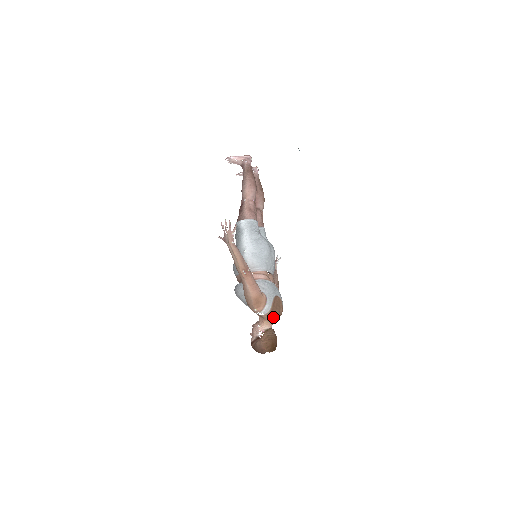
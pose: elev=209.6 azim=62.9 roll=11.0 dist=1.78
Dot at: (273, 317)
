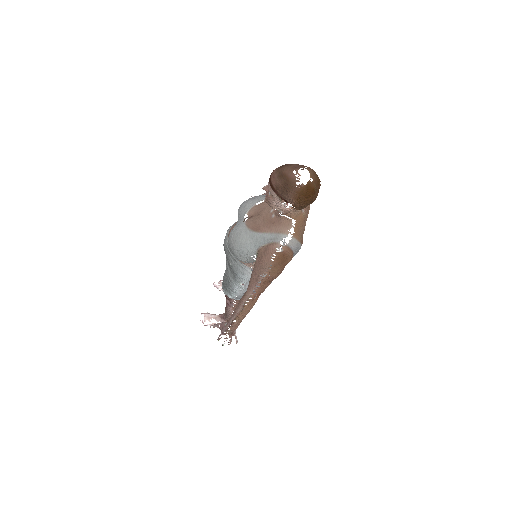
Dot at: (306, 210)
